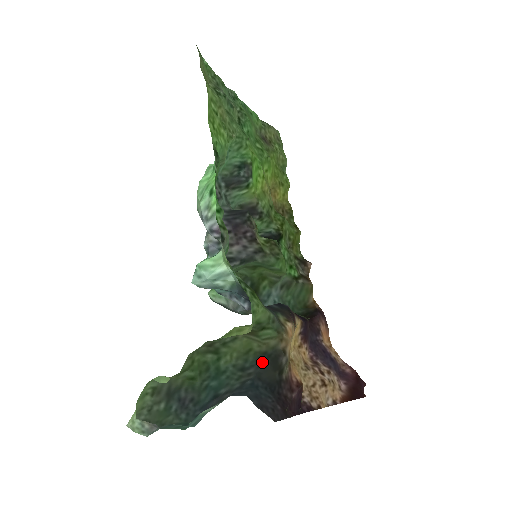
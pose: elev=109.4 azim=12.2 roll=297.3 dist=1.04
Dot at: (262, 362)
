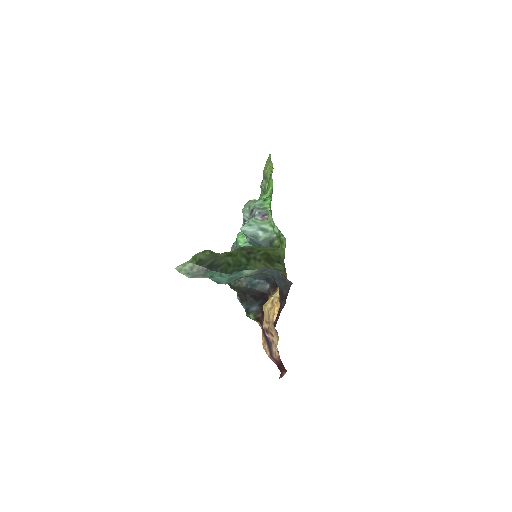
Dot at: occluded
